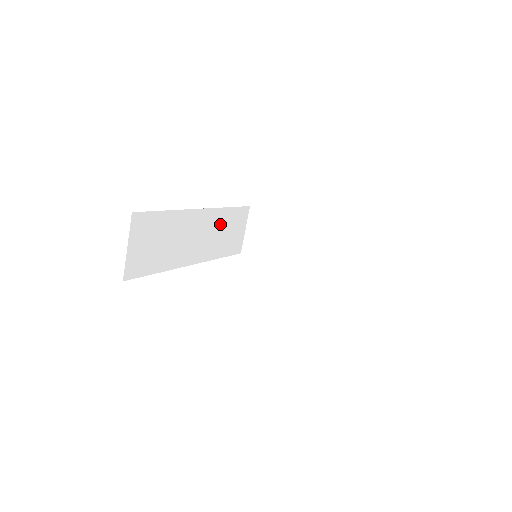
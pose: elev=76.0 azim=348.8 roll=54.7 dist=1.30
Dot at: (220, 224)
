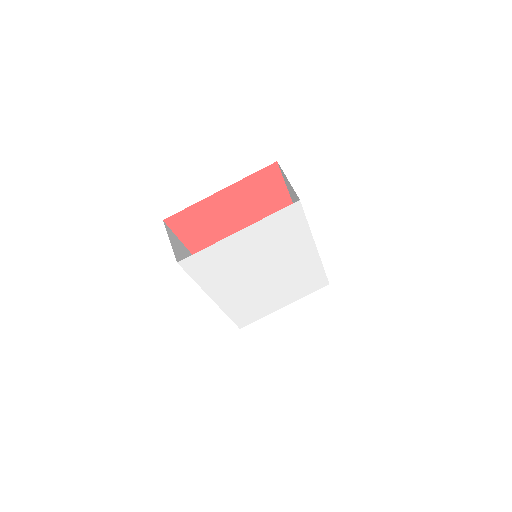
Dot at: occluded
